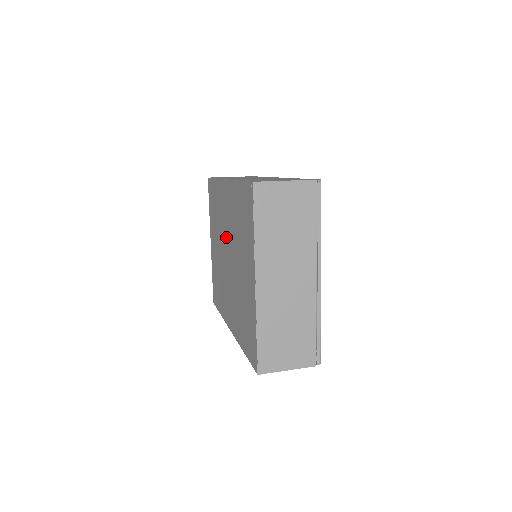
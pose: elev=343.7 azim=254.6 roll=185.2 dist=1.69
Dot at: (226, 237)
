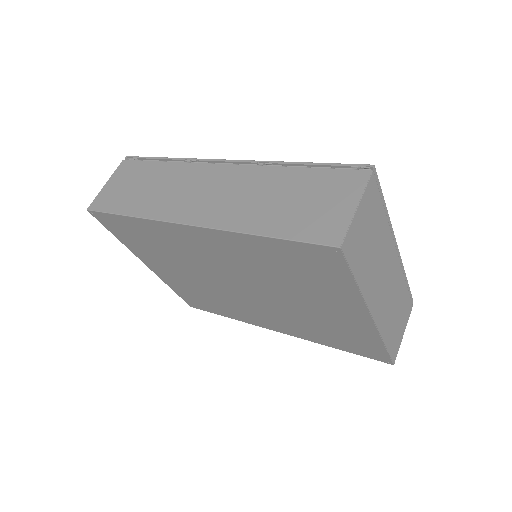
Dot at: (223, 273)
